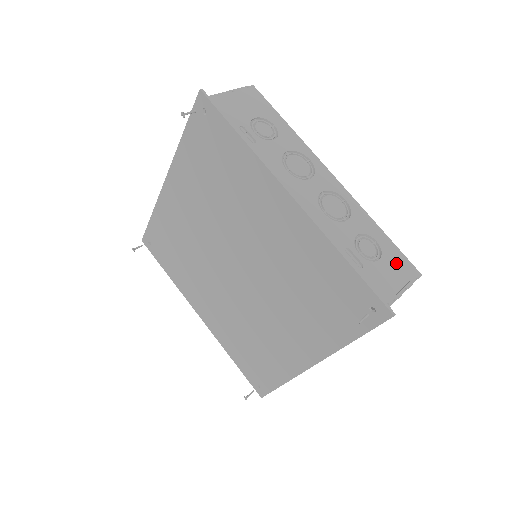
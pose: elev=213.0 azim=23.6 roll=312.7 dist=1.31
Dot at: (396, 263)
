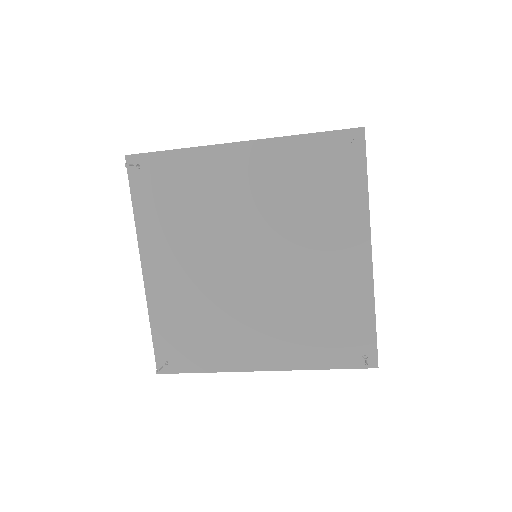
Dot at: occluded
